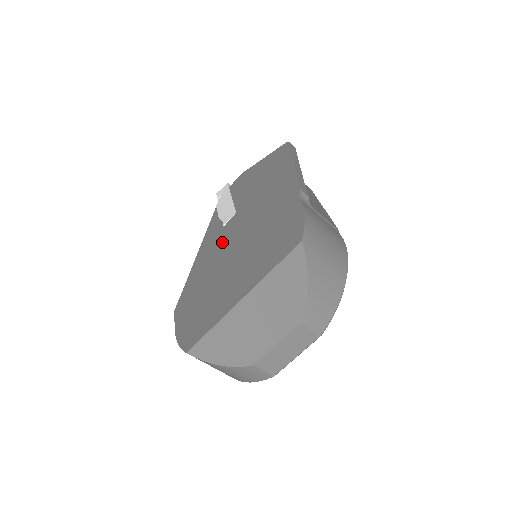
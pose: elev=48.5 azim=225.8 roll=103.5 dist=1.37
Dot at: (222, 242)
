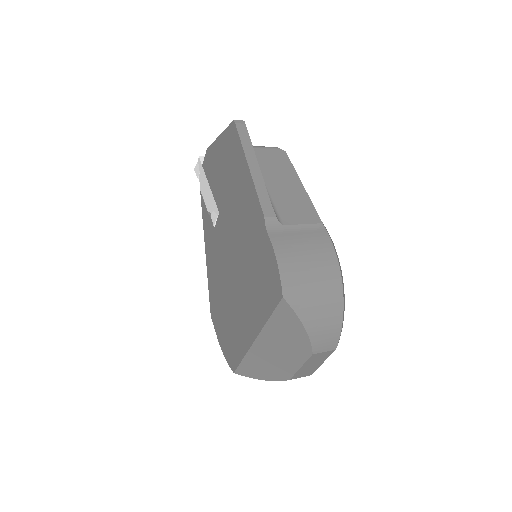
Dot at: (220, 250)
